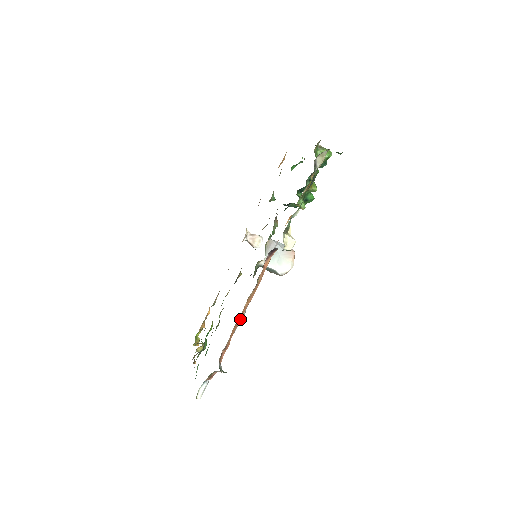
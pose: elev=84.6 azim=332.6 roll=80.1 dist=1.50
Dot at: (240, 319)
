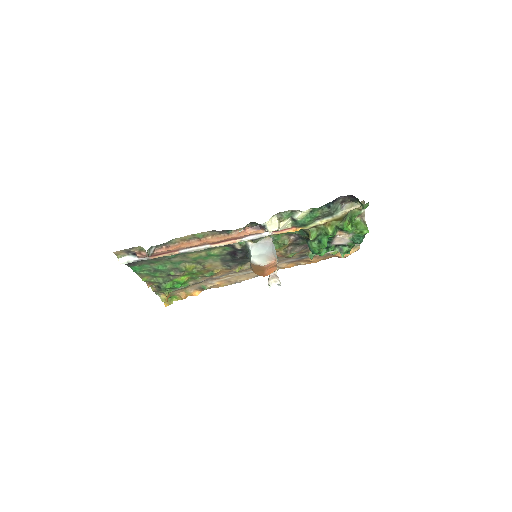
Dot at: (196, 243)
